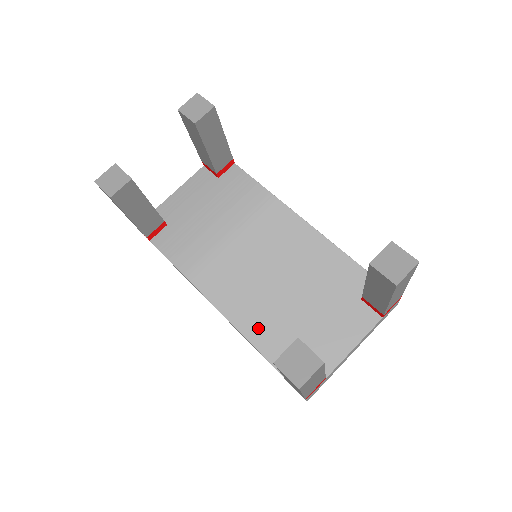
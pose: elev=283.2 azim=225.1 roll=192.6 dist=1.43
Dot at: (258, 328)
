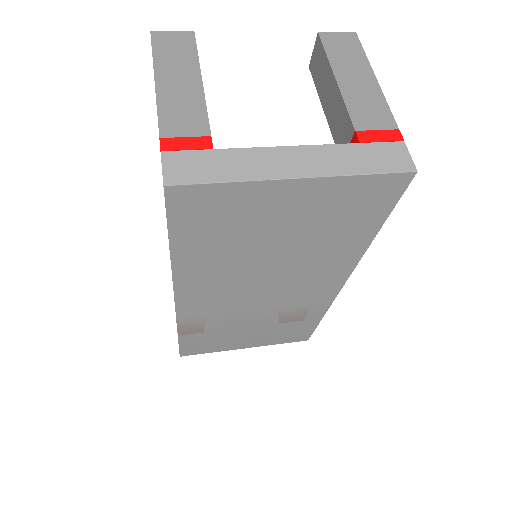
Dot at: occluded
